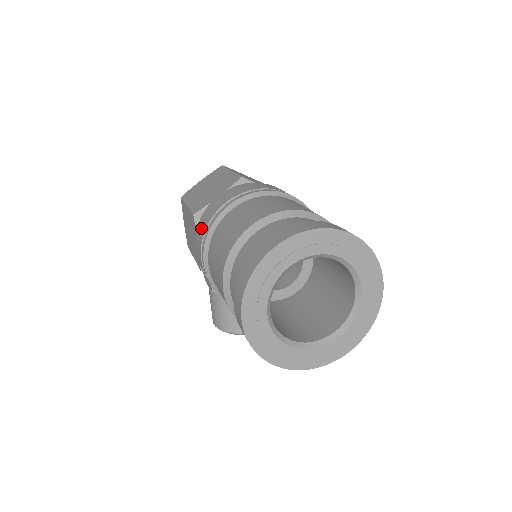
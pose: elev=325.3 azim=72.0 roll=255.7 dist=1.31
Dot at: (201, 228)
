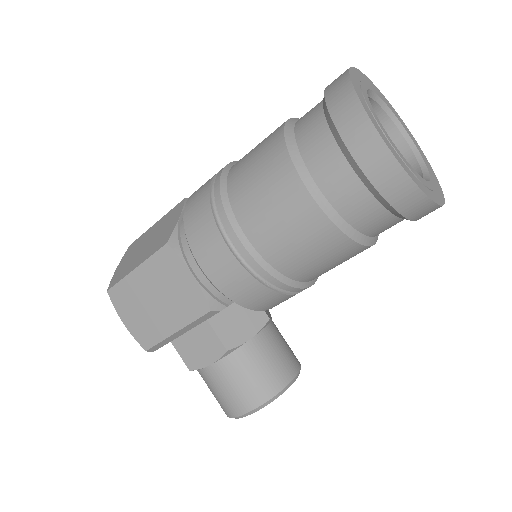
Dot at: (200, 226)
